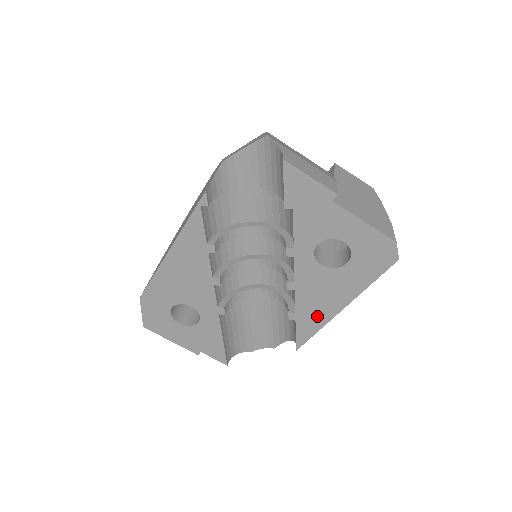
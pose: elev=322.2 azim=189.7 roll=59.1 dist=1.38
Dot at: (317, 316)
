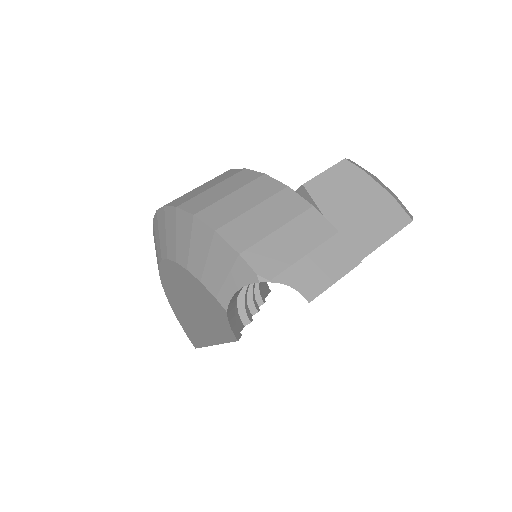
Dot at: occluded
